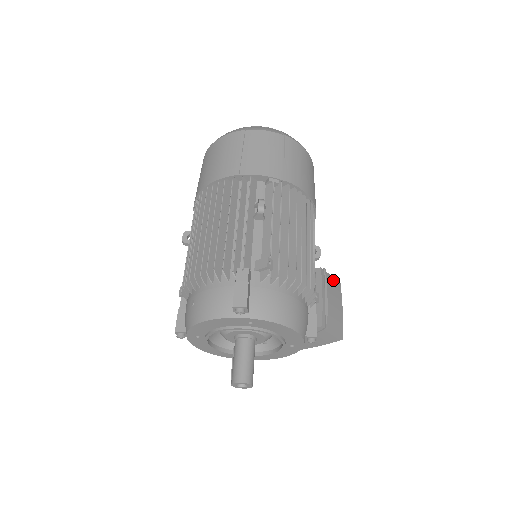
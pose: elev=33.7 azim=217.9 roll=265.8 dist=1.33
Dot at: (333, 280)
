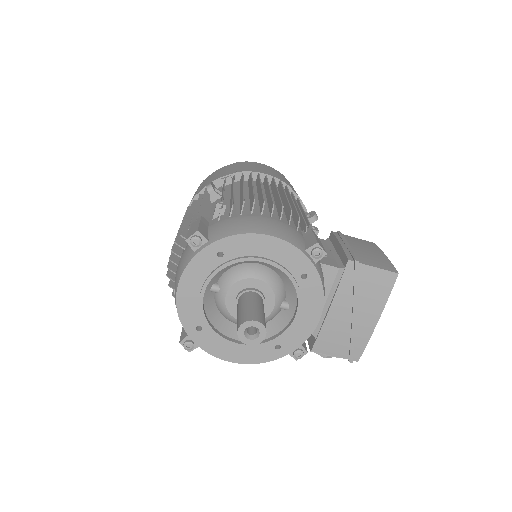
Dot at: (359, 240)
